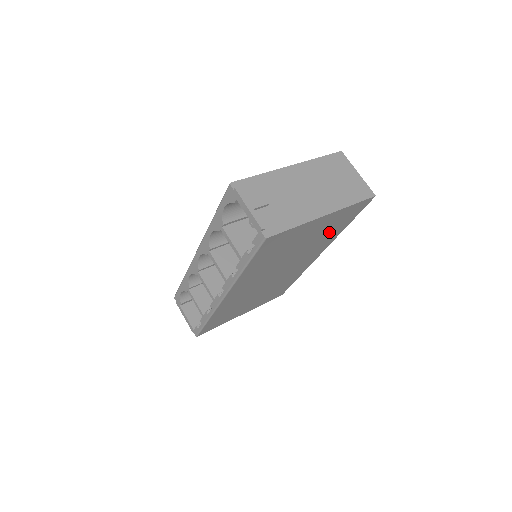
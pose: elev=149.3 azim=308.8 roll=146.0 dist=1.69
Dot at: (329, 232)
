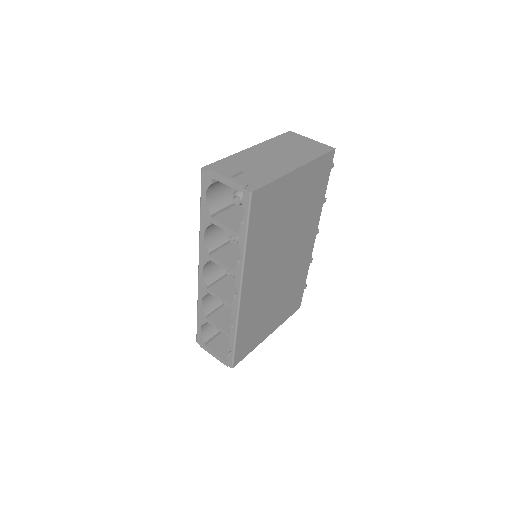
Dot at: (311, 200)
